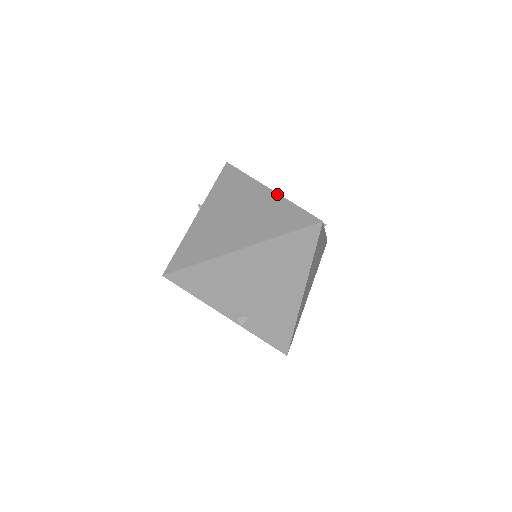
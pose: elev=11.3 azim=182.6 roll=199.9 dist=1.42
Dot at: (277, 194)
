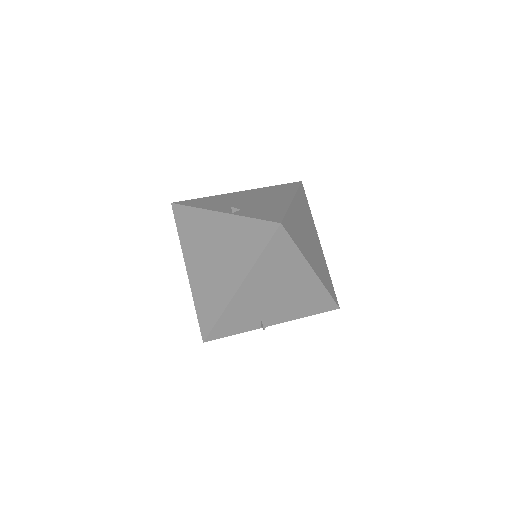
Dot at: (231, 298)
